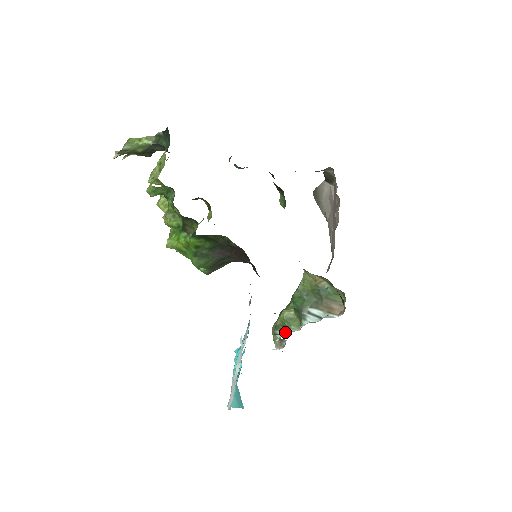
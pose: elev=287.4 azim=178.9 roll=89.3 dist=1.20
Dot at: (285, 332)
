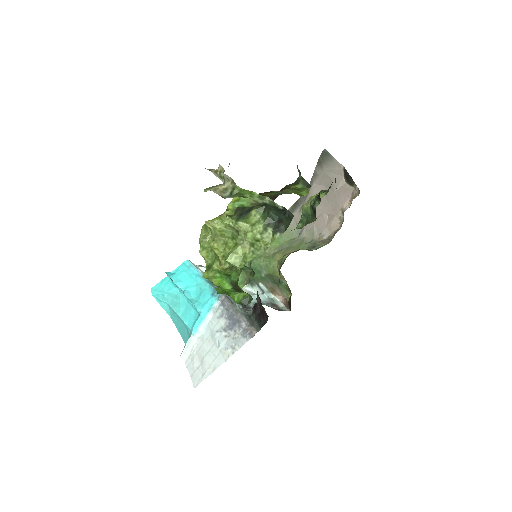
Dot at: occluded
